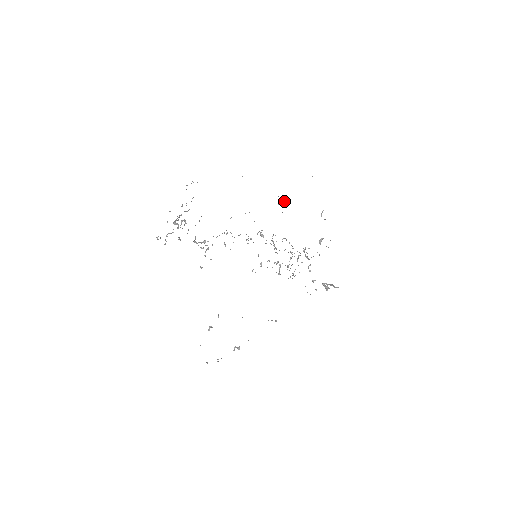
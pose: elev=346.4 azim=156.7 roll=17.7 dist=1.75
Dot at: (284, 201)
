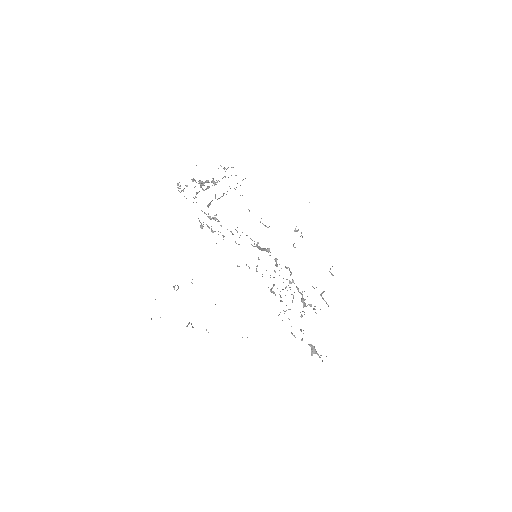
Dot at: occluded
